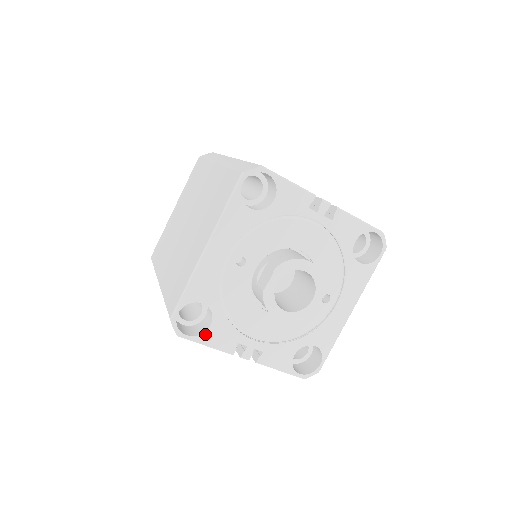
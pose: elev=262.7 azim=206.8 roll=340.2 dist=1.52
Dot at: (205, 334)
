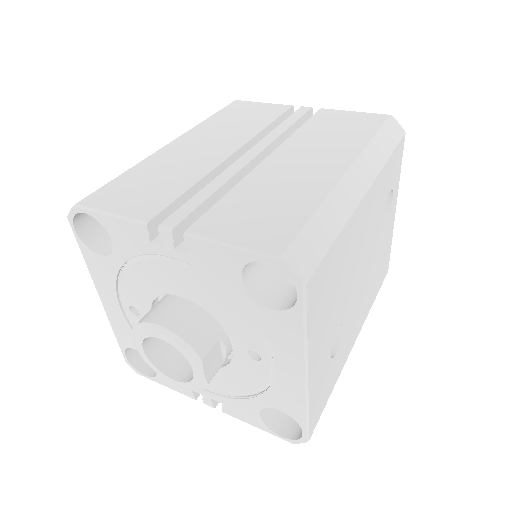
Dot at: (158, 377)
